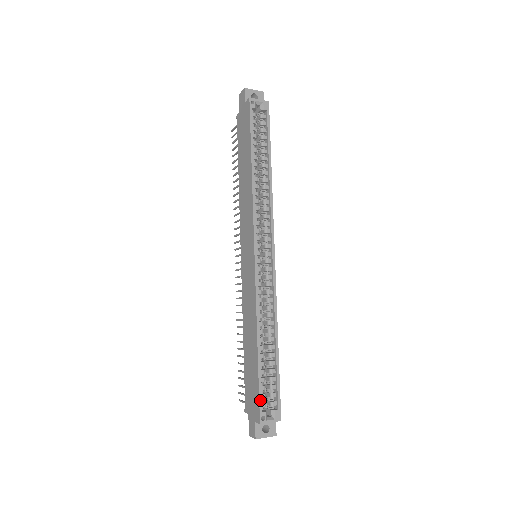
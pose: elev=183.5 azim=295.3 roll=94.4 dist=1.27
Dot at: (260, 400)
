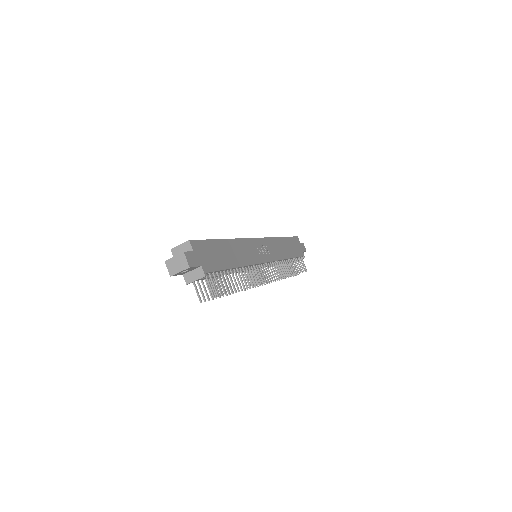
Dot at: occluded
